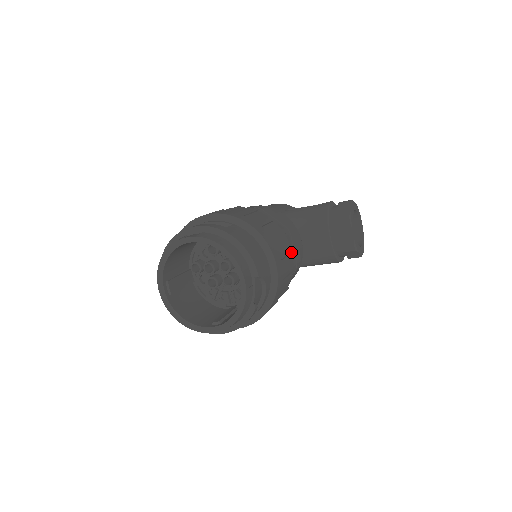
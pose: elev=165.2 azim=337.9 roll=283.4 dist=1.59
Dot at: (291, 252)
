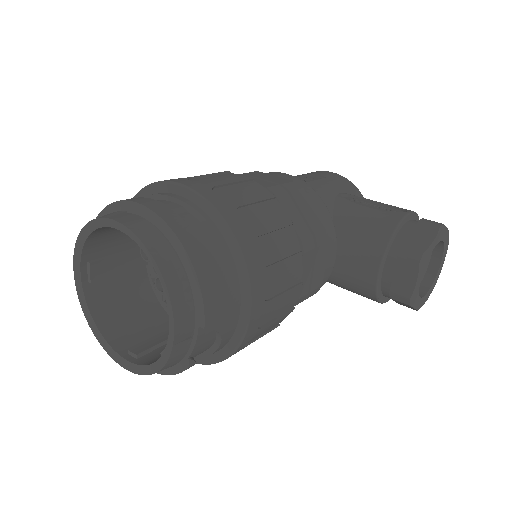
Dot at: (298, 283)
